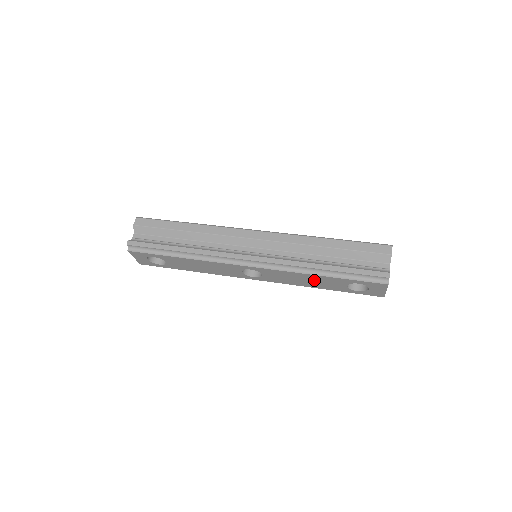
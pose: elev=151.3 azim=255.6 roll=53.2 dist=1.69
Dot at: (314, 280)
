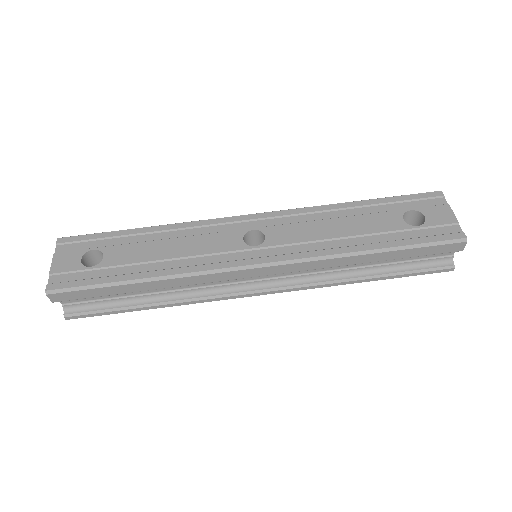
Dot at: occluded
